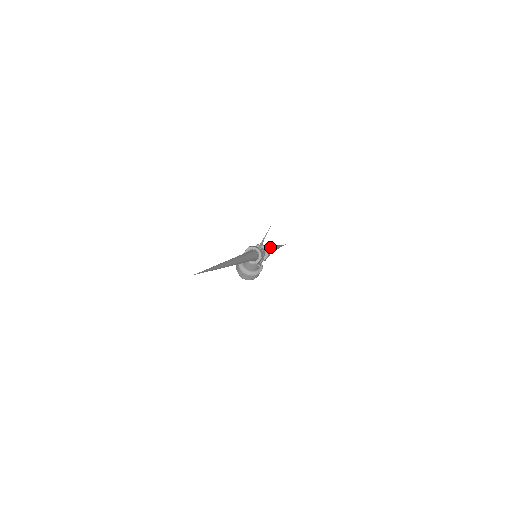
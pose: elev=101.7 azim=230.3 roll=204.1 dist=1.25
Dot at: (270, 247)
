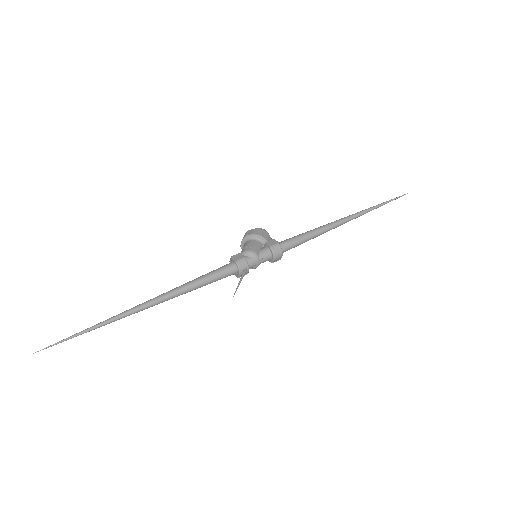
Dot at: (313, 236)
